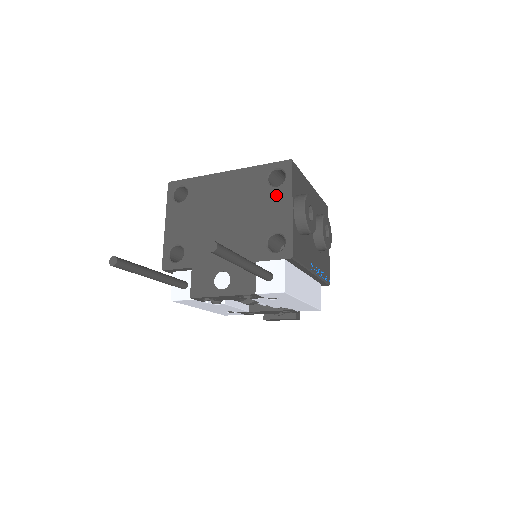
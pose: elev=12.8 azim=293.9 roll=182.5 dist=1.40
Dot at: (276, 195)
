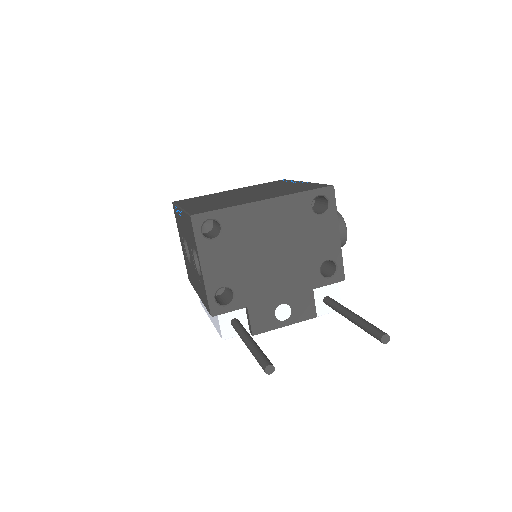
Dot at: (323, 223)
